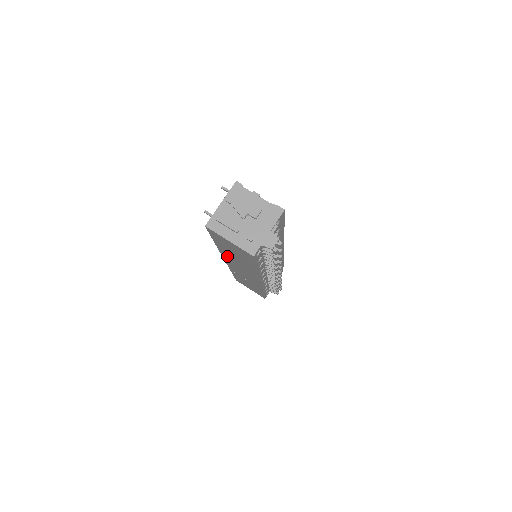
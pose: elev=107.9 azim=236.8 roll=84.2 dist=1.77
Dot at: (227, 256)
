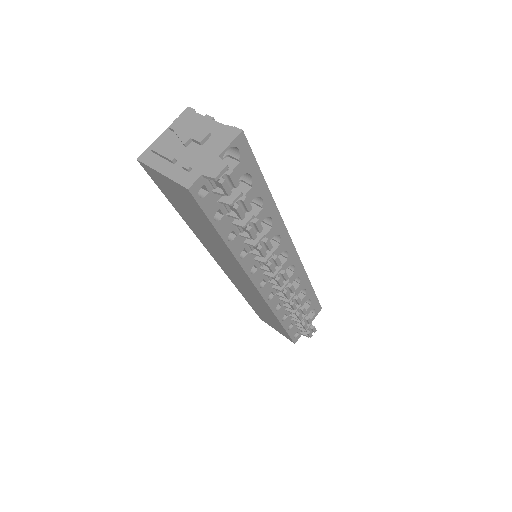
Dot at: (205, 242)
